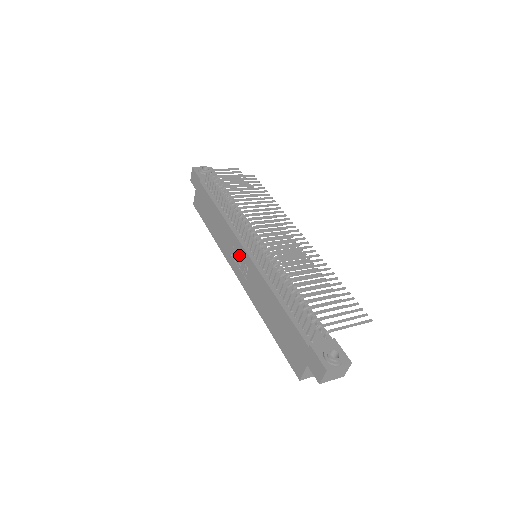
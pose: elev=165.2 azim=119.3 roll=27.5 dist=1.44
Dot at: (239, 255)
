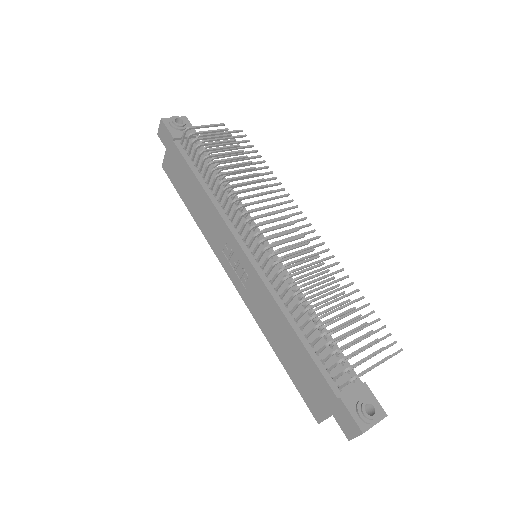
Dot at: (235, 256)
